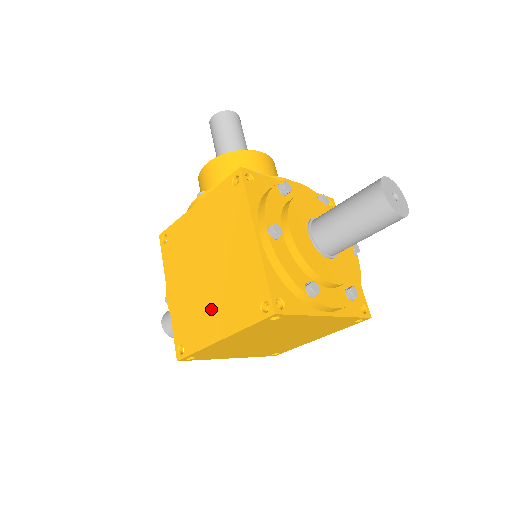
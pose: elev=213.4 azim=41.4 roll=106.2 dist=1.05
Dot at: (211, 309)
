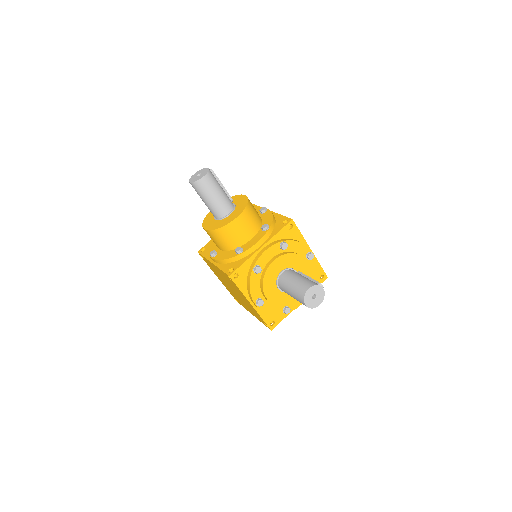
Dot at: occluded
